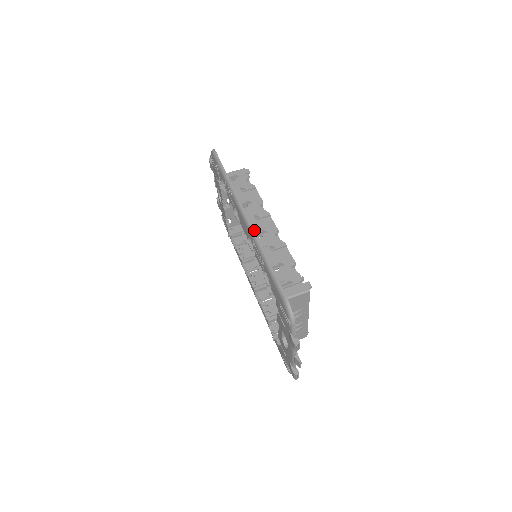
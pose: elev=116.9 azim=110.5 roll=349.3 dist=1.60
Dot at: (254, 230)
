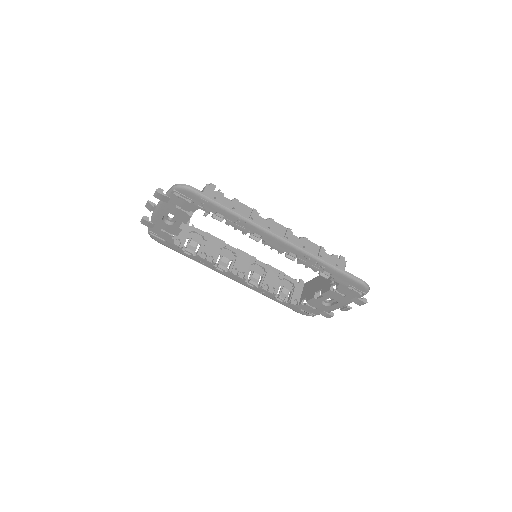
Dot at: occluded
